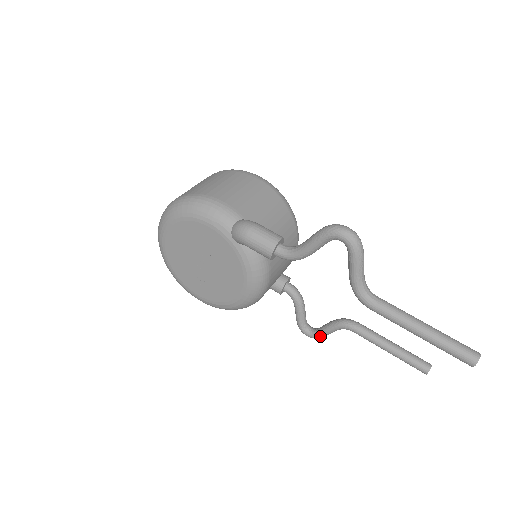
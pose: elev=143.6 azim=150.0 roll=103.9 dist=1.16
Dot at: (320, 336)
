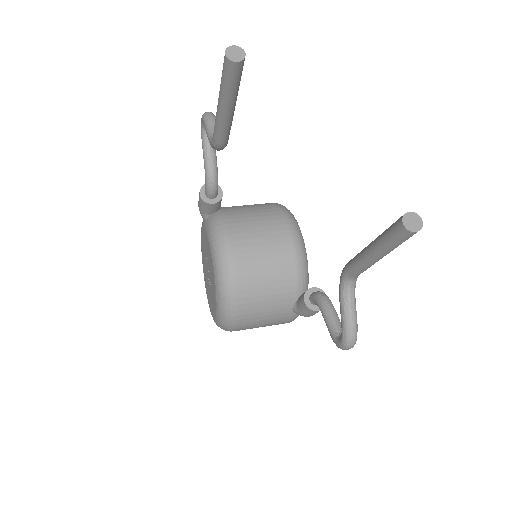
Dot at: (343, 328)
